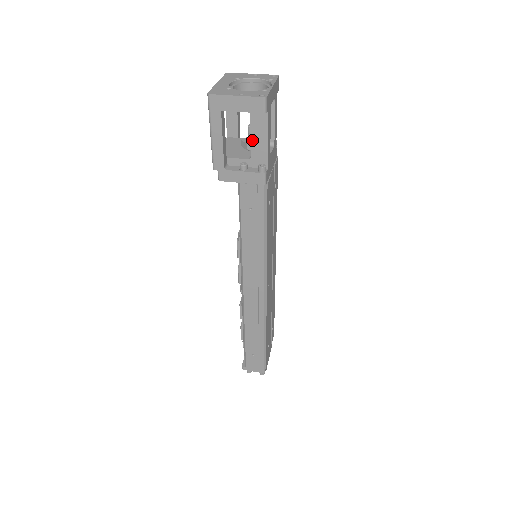
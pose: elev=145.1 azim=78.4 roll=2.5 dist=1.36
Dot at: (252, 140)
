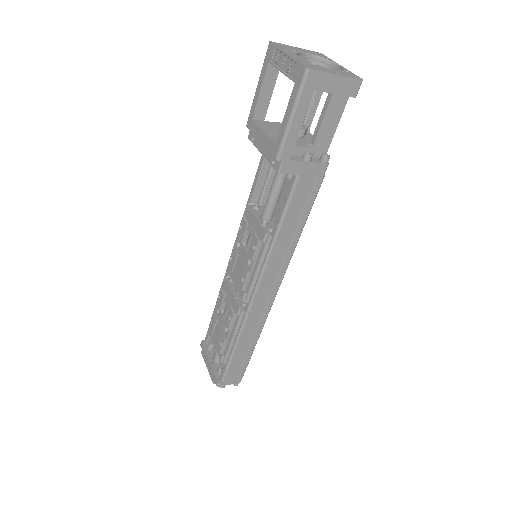
Dot at: (322, 126)
